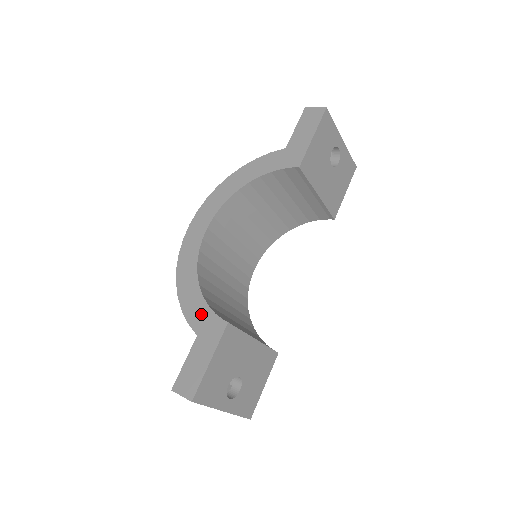
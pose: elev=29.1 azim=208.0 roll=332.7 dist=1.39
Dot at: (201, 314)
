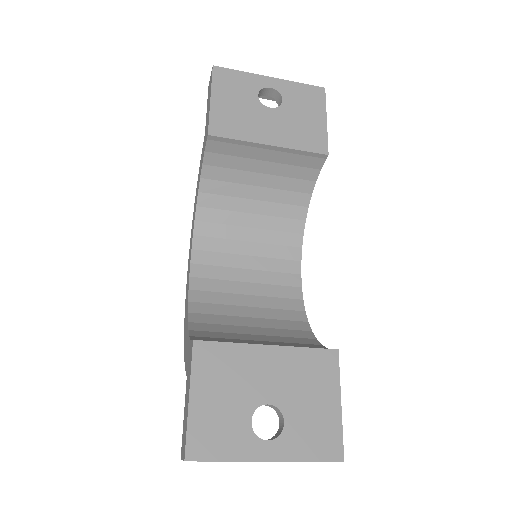
Dot at: (187, 351)
